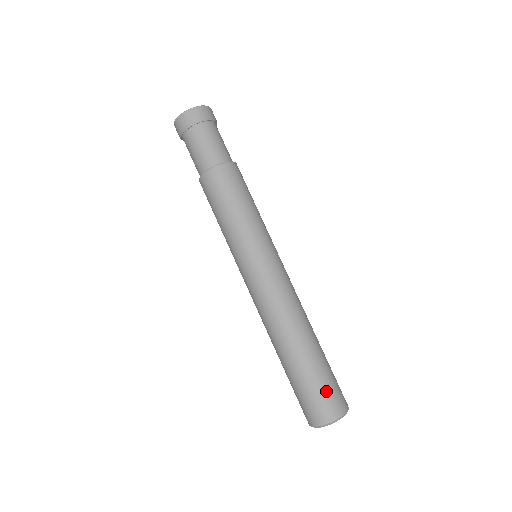
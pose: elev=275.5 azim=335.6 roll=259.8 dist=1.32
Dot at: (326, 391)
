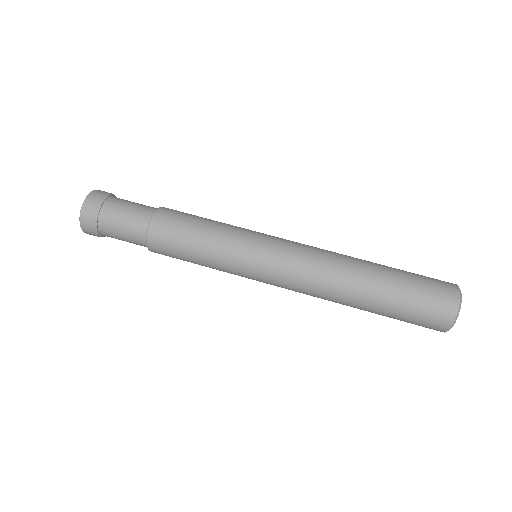
Dot at: (426, 288)
